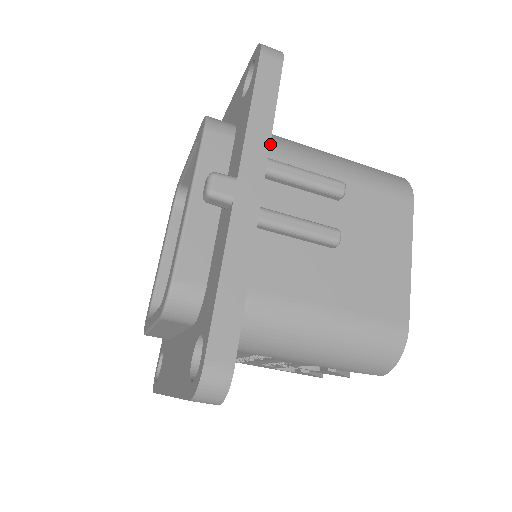
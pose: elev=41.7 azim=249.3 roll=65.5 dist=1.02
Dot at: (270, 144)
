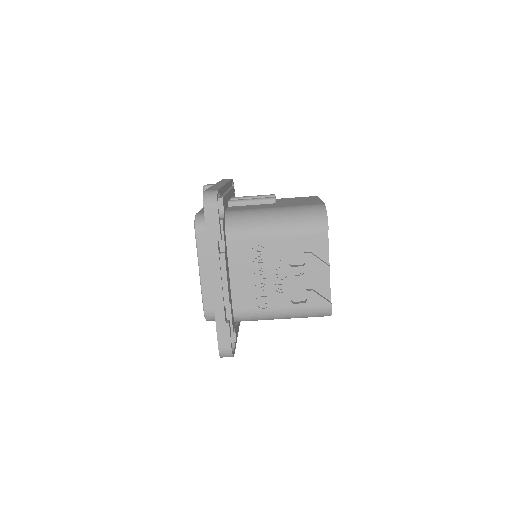
Dot at: occluded
